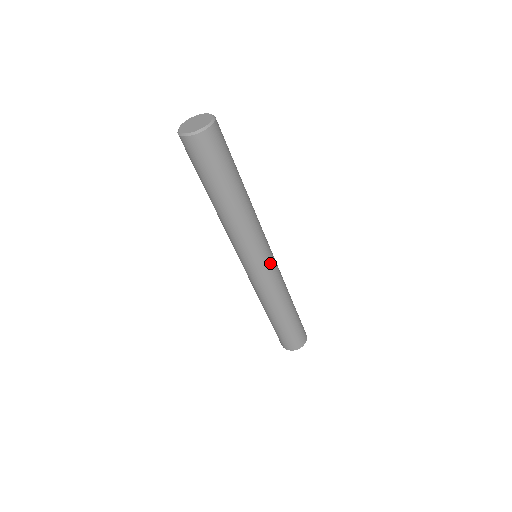
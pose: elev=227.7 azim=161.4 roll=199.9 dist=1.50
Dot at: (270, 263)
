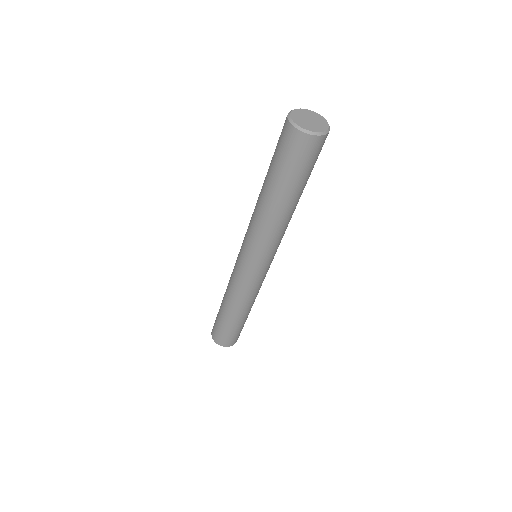
Dot at: (261, 272)
